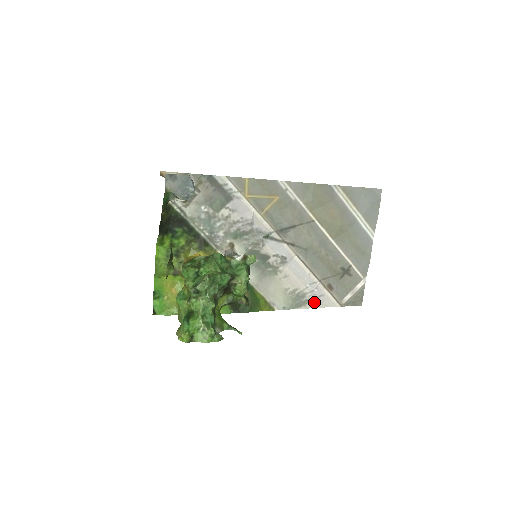
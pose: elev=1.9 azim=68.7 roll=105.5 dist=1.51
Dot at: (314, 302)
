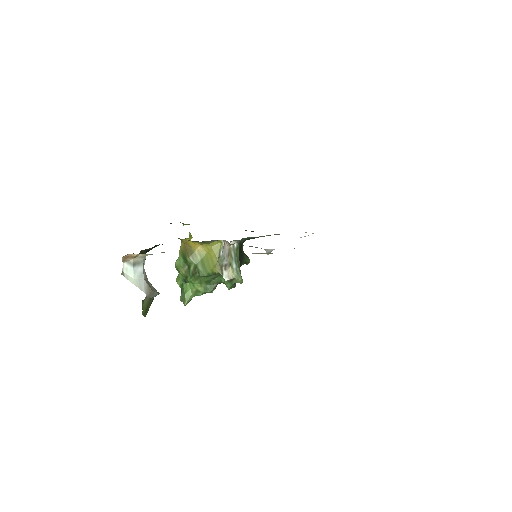
Dot at: occluded
